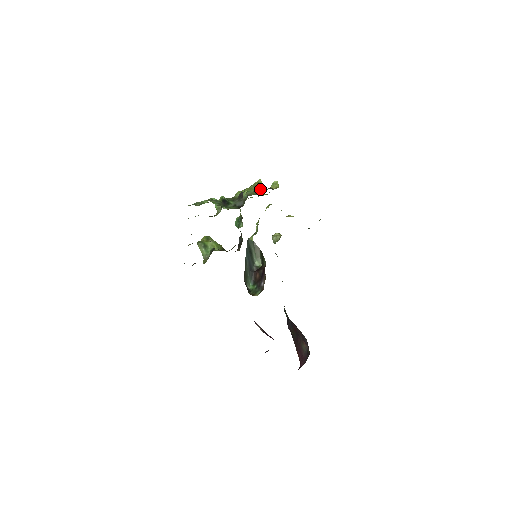
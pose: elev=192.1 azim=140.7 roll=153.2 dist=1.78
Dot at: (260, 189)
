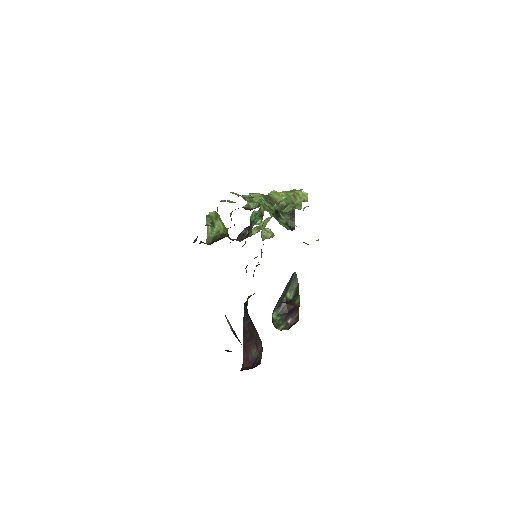
Dot at: (299, 202)
